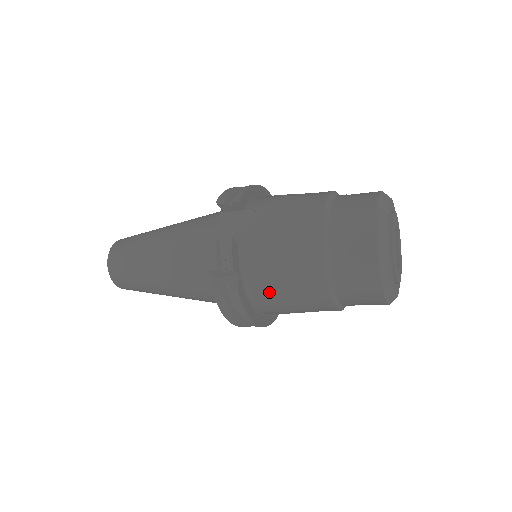
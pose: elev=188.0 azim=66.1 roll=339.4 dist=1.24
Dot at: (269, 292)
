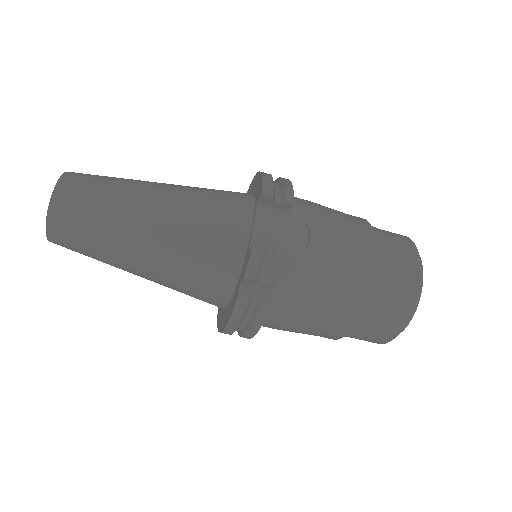
Dot at: (292, 313)
